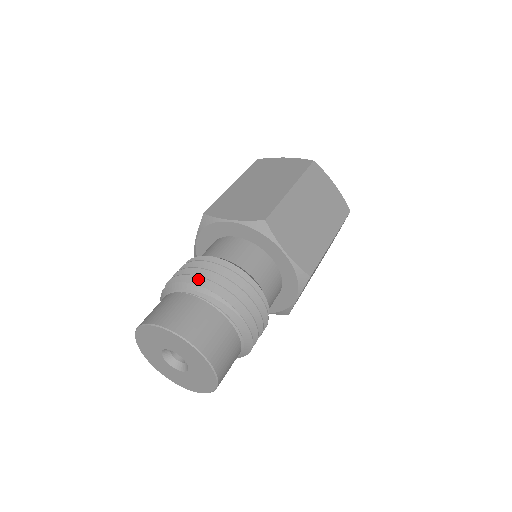
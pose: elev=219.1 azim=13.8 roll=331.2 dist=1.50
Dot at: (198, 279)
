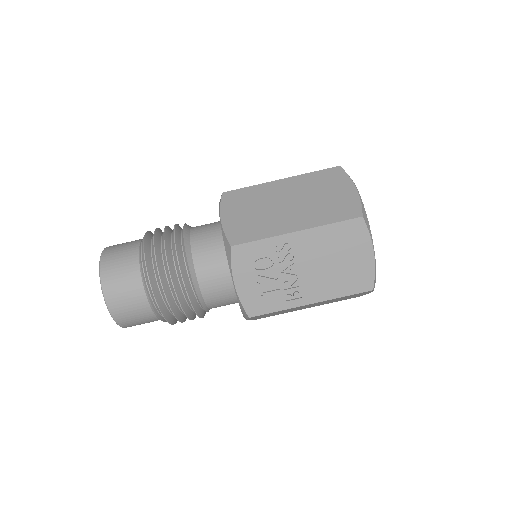
Dot at: occluded
